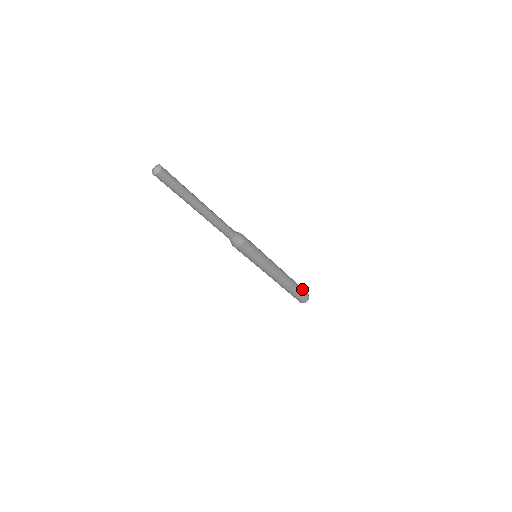
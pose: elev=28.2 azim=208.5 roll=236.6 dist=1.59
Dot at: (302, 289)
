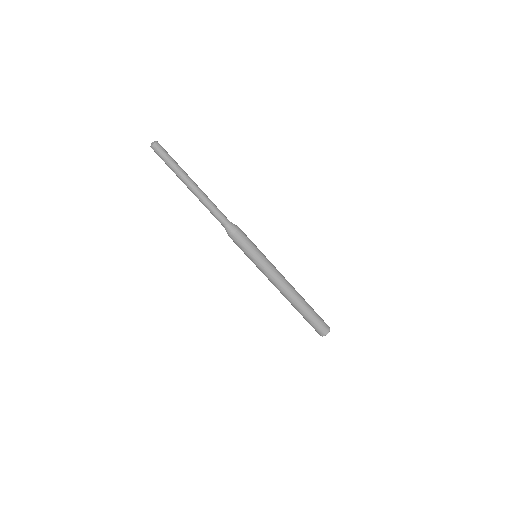
Dot at: occluded
